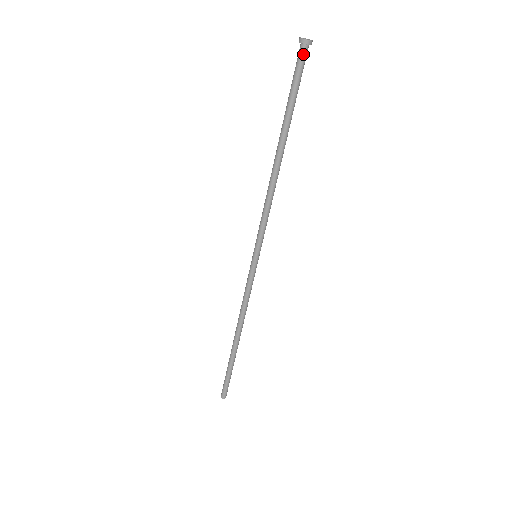
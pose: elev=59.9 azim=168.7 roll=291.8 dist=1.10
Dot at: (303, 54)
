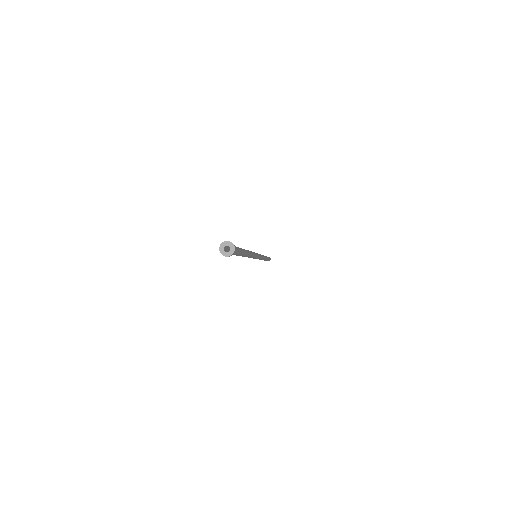
Dot at: occluded
